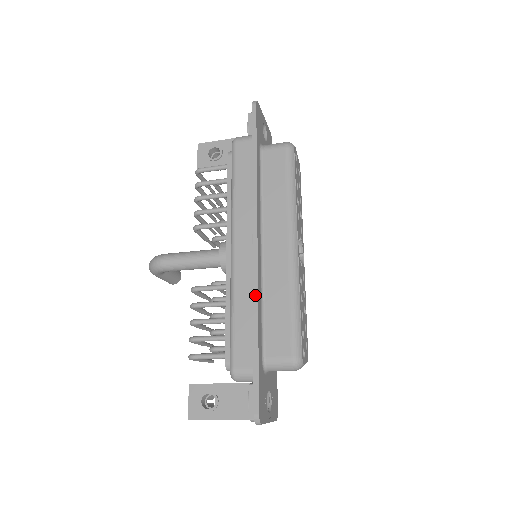
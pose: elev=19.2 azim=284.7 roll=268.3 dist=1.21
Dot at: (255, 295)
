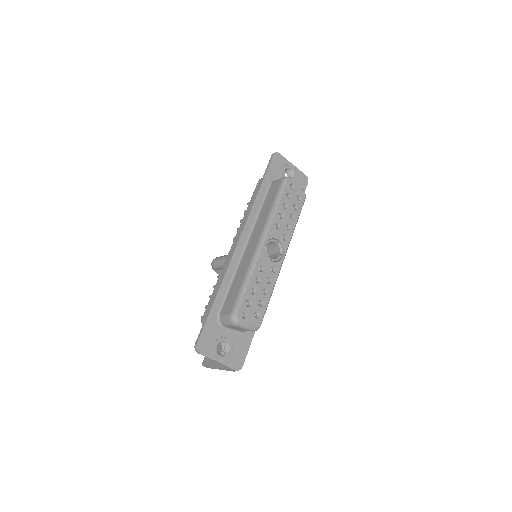
Dot at: (225, 272)
